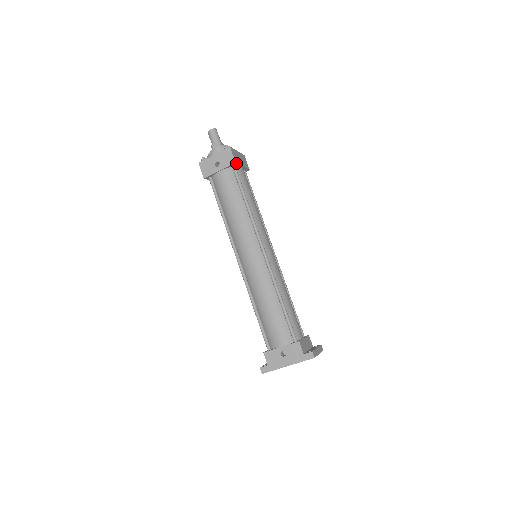
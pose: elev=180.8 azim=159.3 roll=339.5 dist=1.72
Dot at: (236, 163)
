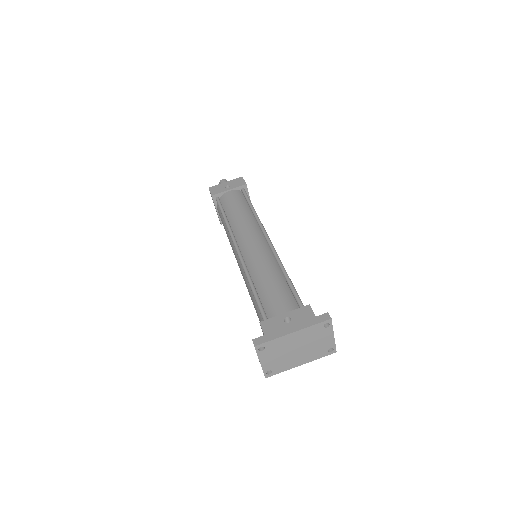
Dot at: (246, 186)
